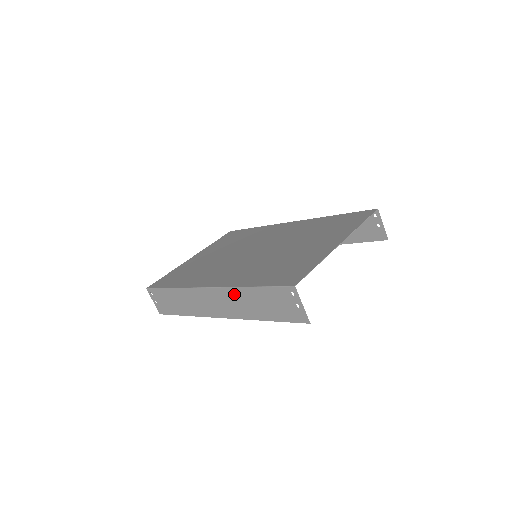
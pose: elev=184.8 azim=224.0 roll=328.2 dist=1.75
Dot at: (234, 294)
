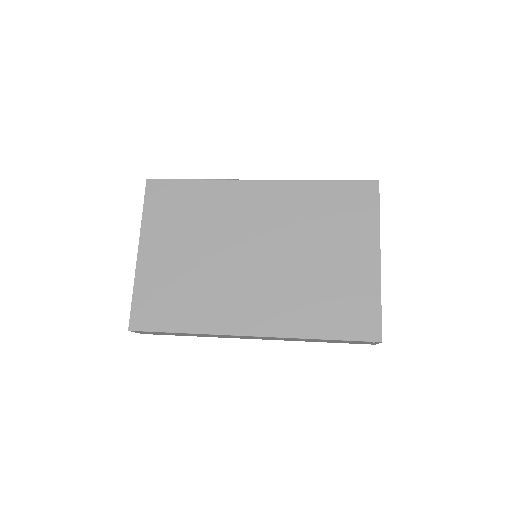
Dot at: occluded
